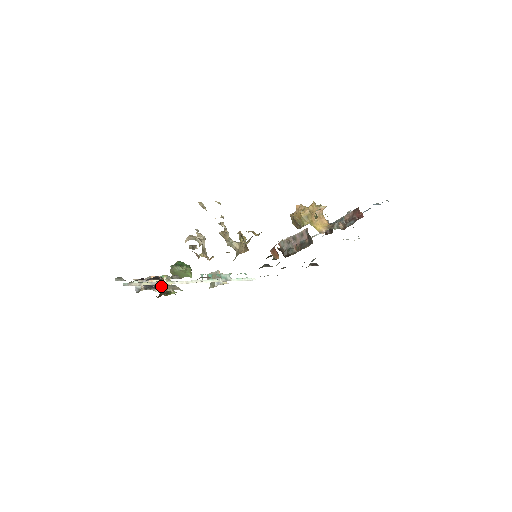
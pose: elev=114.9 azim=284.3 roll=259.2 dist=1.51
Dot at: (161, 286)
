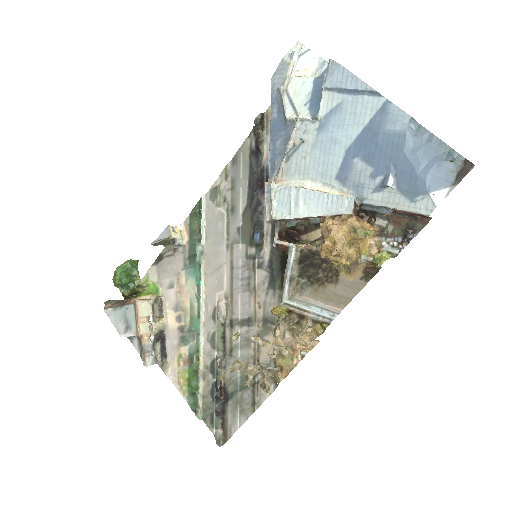
Dot at: (147, 319)
